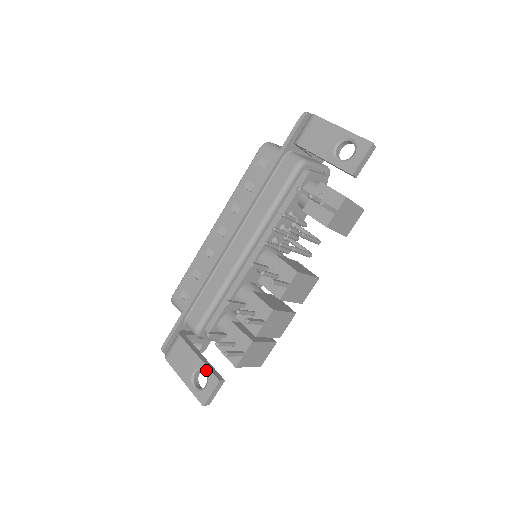
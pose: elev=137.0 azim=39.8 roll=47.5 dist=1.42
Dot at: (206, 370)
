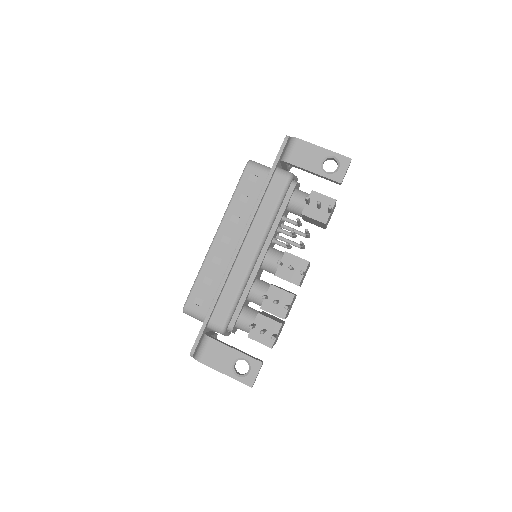
Dot at: (246, 358)
